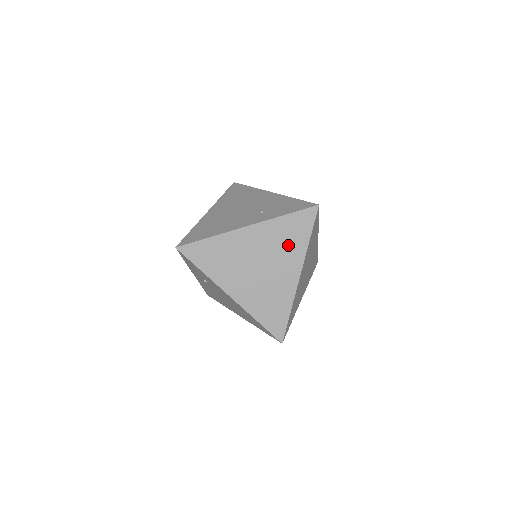
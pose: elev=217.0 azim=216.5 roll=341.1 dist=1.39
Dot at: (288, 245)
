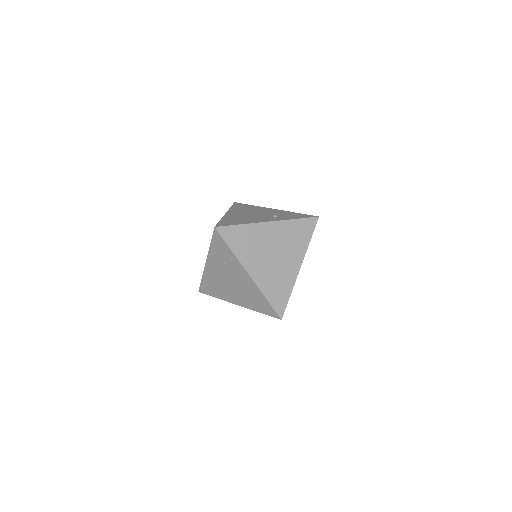
Dot at: (295, 242)
